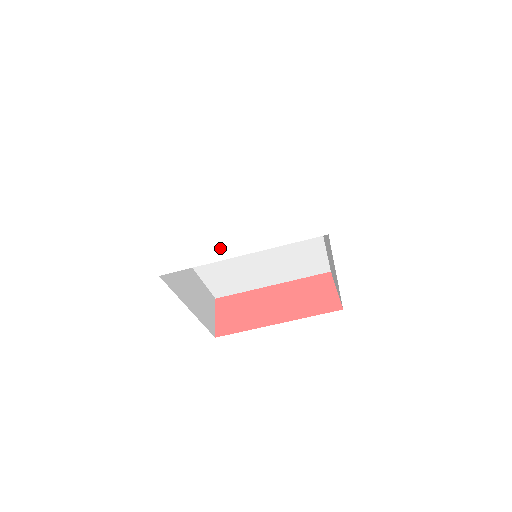
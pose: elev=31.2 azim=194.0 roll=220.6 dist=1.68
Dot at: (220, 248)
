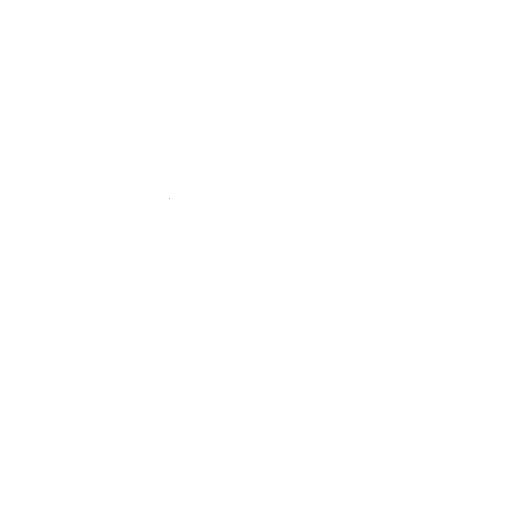
Dot at: (279, 295)
